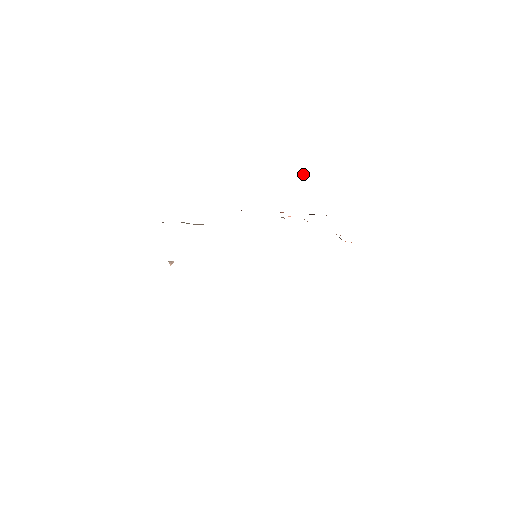
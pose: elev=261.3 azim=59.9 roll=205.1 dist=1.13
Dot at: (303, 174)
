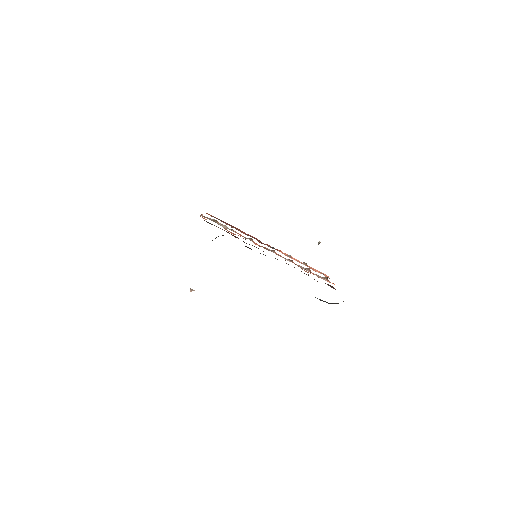
Dot at: (319, 242)
